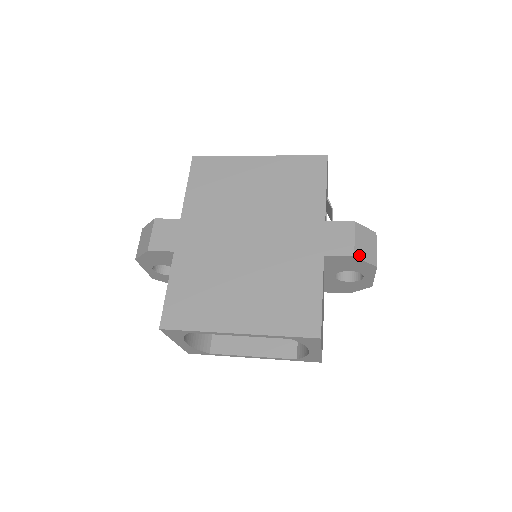
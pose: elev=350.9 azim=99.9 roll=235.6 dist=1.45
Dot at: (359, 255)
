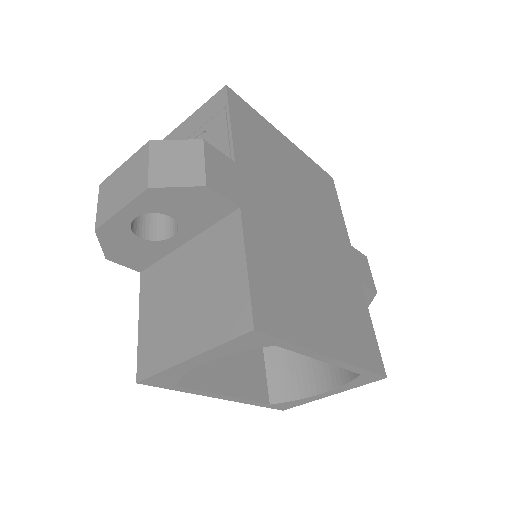
Dot at: occluded
